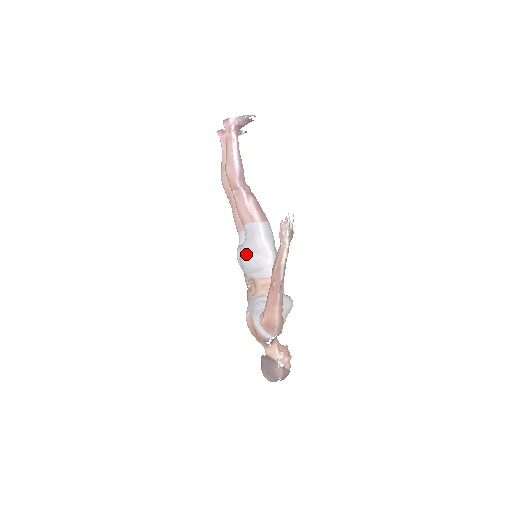
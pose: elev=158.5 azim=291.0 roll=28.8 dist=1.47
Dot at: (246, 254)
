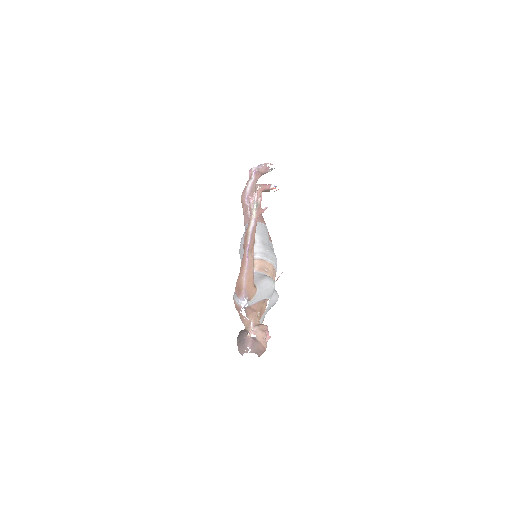
Dot at: (240, 246)
